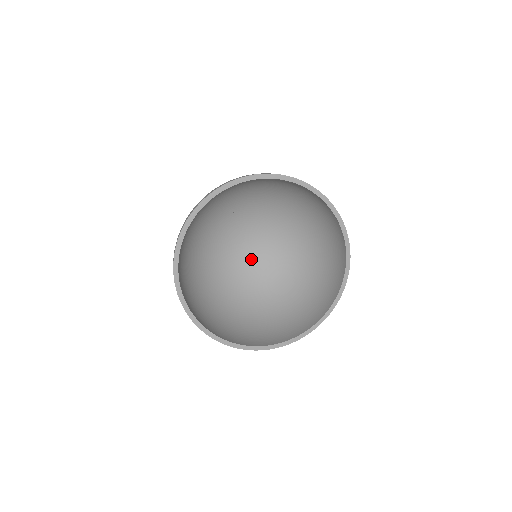
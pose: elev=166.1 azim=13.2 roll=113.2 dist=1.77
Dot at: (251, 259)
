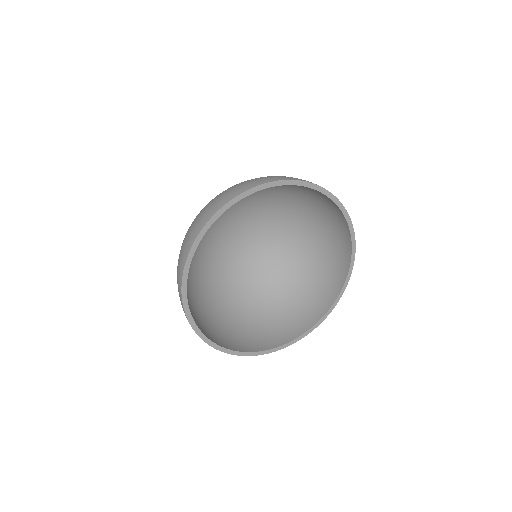
Dot at: (246, 249)
